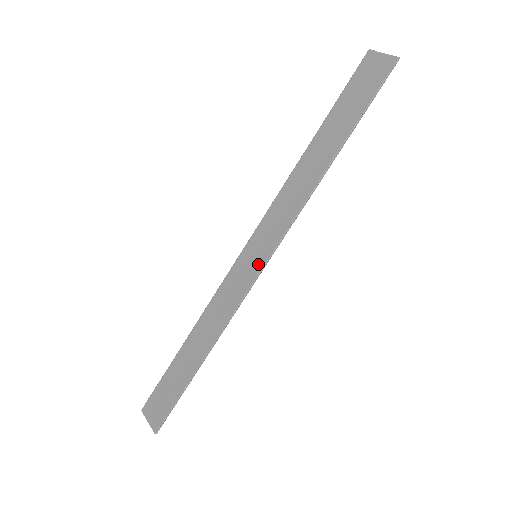
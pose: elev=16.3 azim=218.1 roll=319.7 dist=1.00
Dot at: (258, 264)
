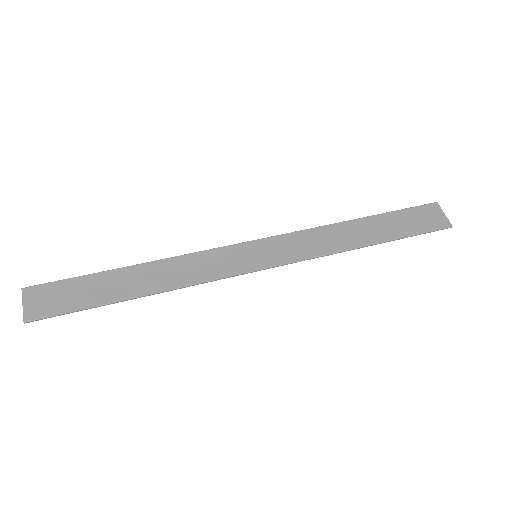
Dot at: (255, 264)
